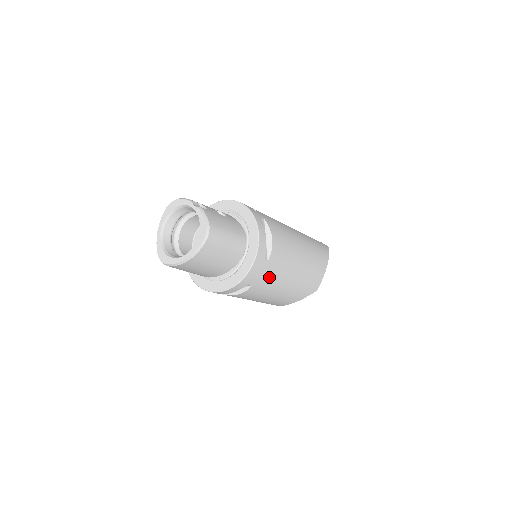
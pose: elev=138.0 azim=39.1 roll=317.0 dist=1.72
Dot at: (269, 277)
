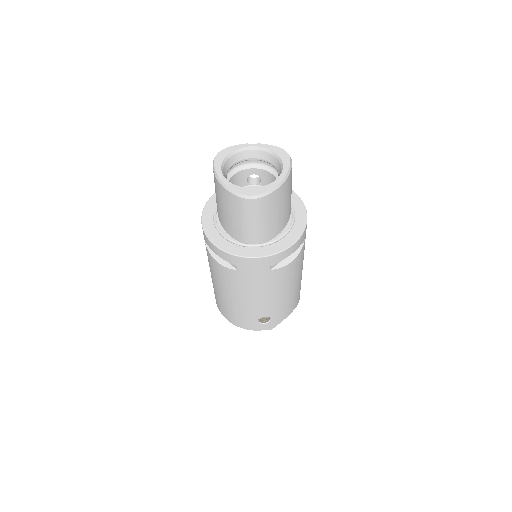
Dot at: occluded
